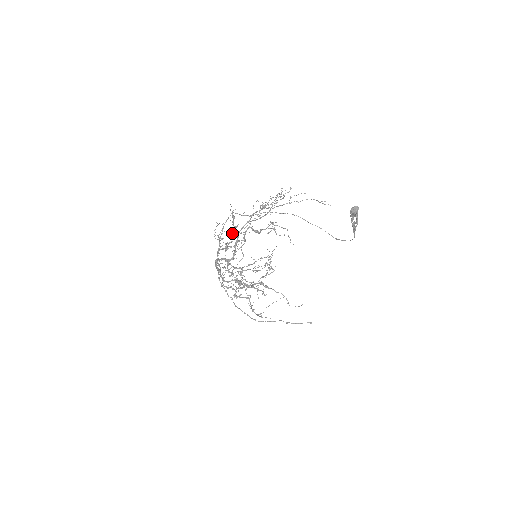
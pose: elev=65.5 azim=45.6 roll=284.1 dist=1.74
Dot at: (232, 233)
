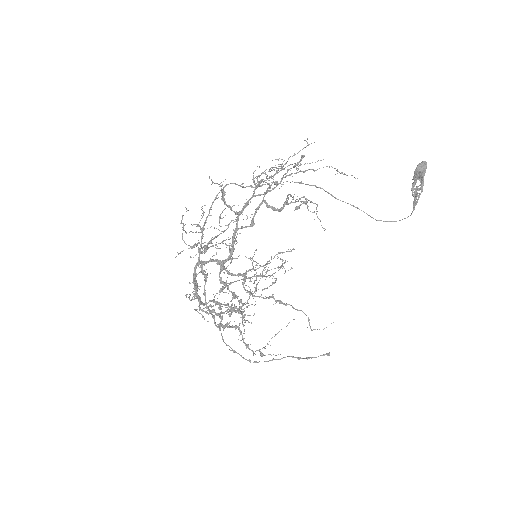
Dot at: (219, 220)
